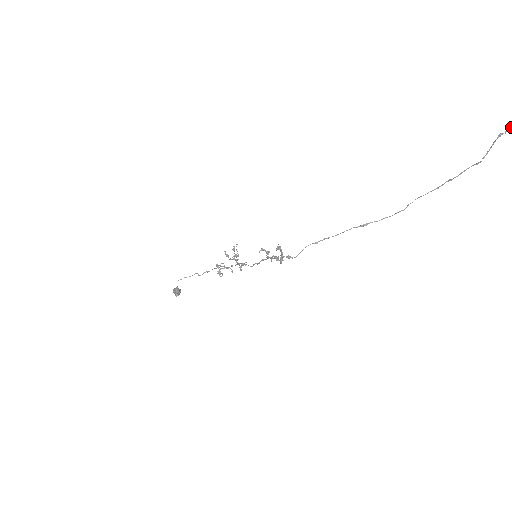
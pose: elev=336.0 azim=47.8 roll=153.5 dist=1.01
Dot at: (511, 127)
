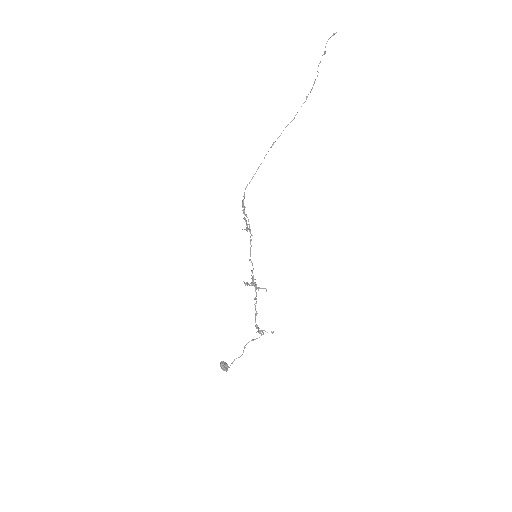
Dot at: (318, 65)
